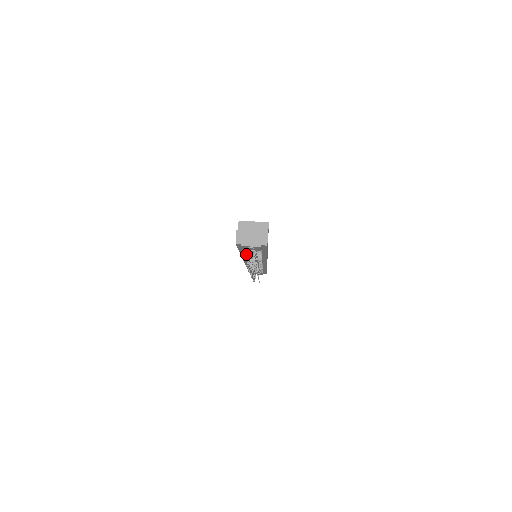
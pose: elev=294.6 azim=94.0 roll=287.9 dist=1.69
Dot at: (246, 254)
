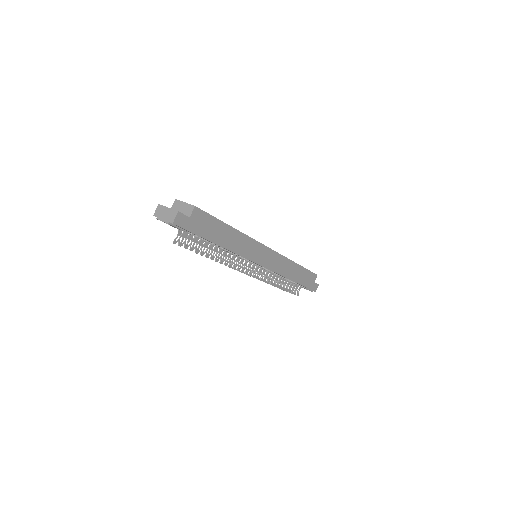
Dot at: occluded
